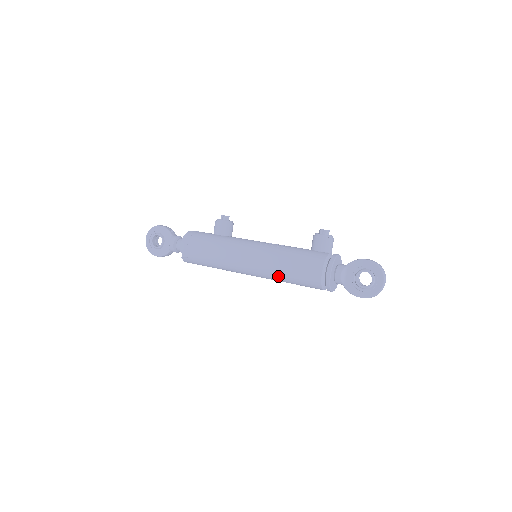
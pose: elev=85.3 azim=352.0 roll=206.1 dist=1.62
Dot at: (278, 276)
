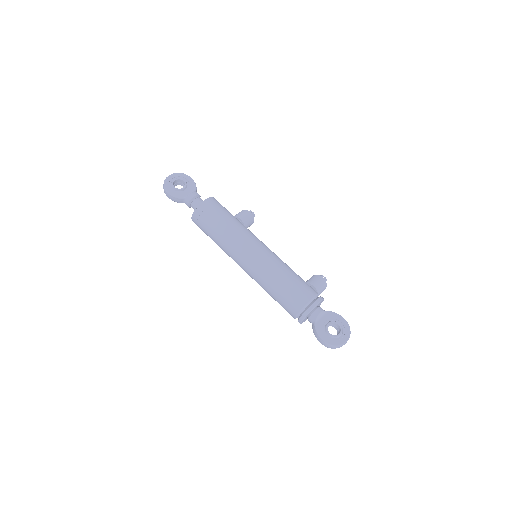
Dot at: (271, 278)
